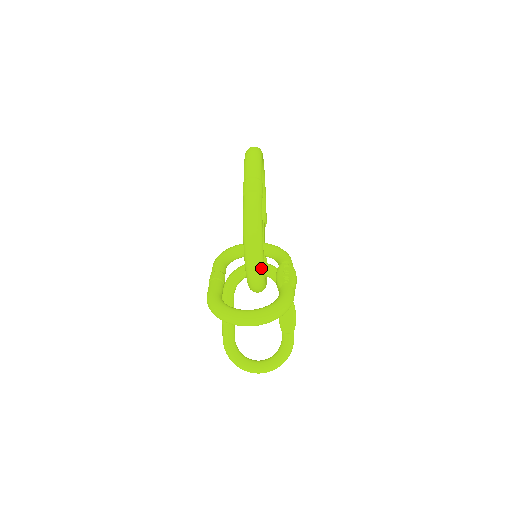
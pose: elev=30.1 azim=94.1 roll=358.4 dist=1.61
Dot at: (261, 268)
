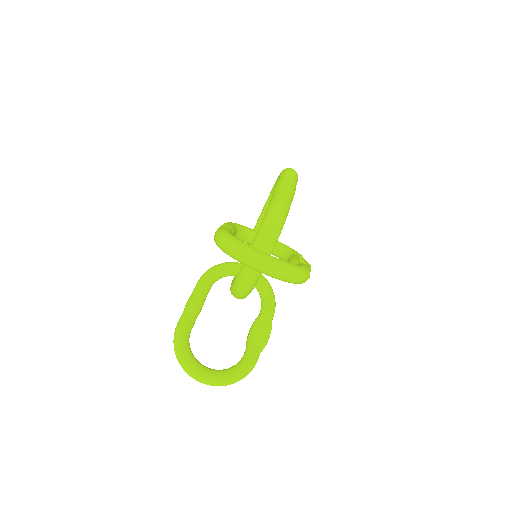
Dot at: occluded
